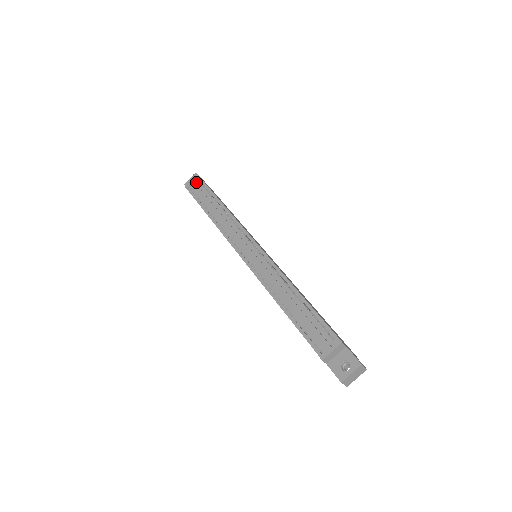
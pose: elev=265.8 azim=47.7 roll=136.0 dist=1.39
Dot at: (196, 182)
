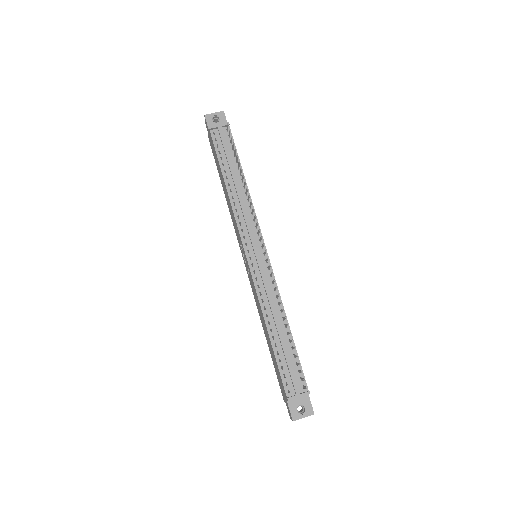
Dot at: (223, 128)
